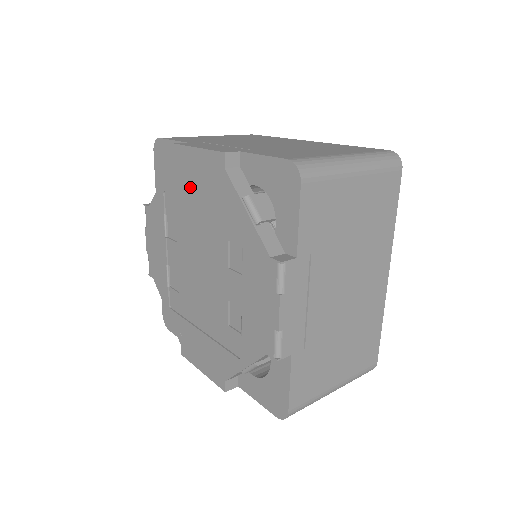
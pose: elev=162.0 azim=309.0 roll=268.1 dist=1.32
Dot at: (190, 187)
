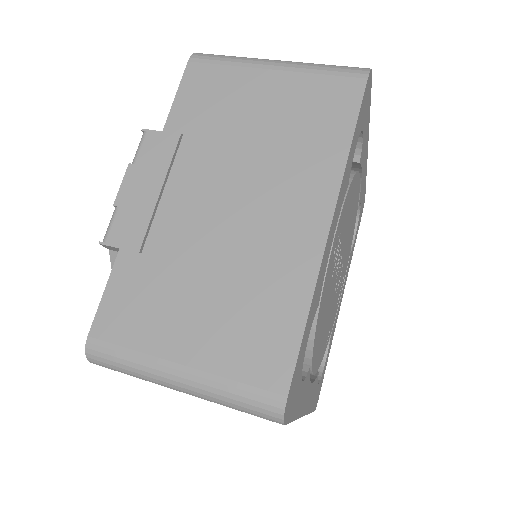
Dot at: occluded
